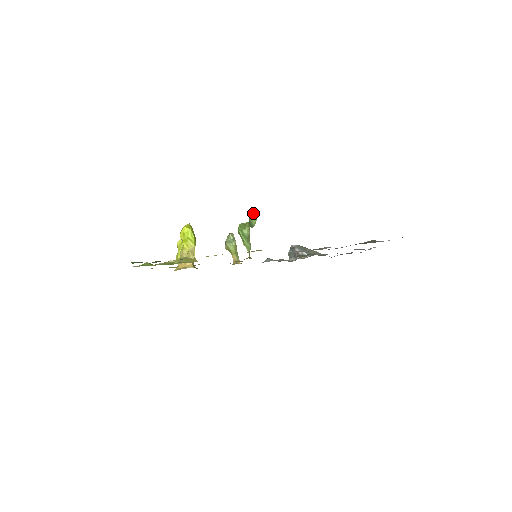
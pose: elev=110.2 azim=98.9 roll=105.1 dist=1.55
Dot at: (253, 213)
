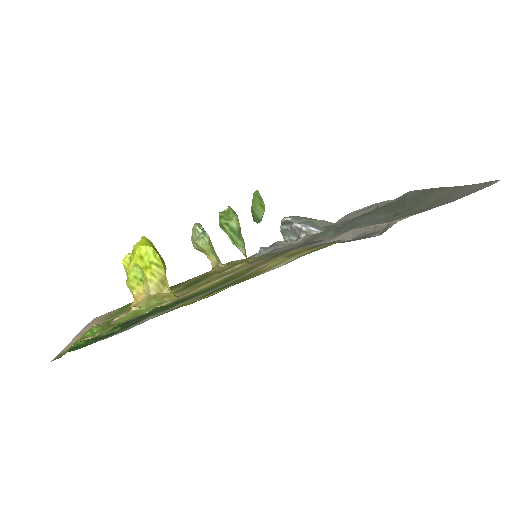
Dot at: (256, 199)
